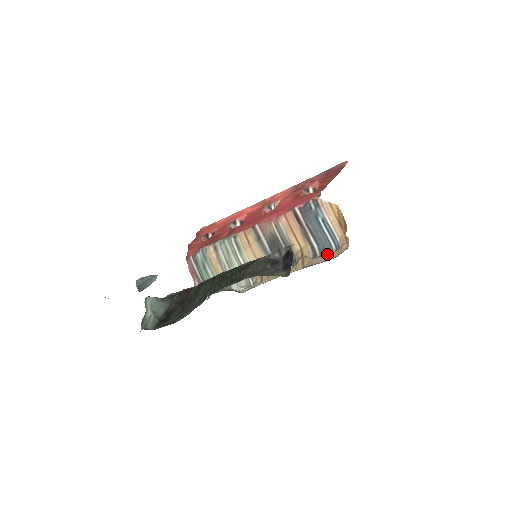
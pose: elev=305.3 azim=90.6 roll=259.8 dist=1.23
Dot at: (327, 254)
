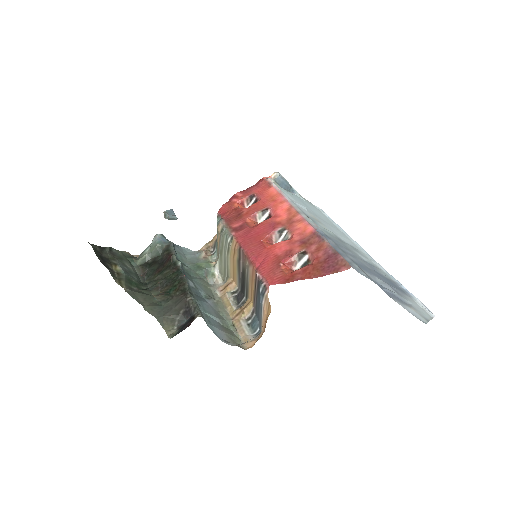
Dot at: (249, 330)
